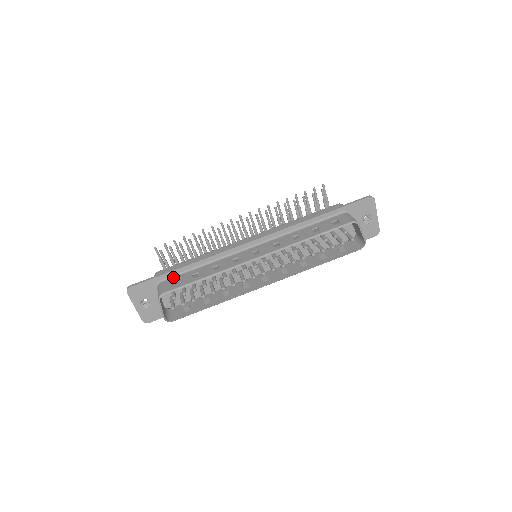
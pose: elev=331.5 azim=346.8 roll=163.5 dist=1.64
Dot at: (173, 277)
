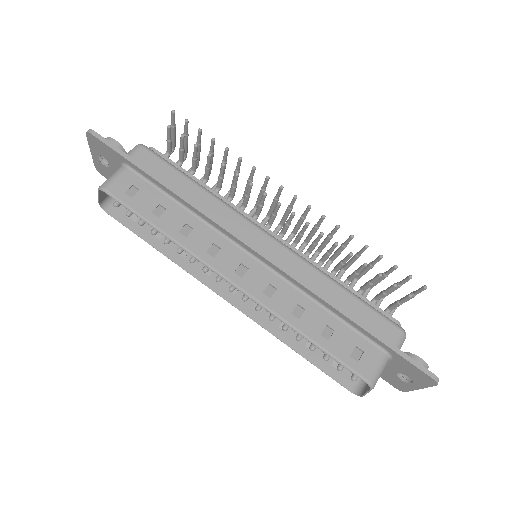
Dot at: (143, 178)
